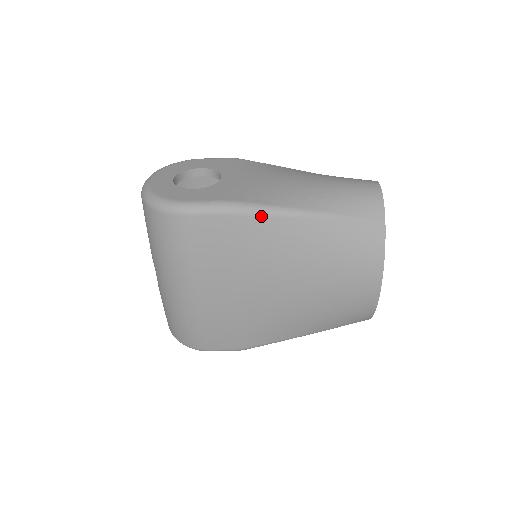
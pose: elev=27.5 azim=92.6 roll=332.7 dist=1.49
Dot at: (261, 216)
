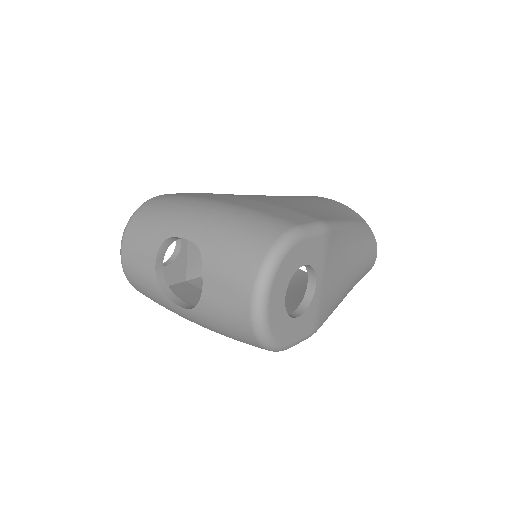
Dot at: occluded
